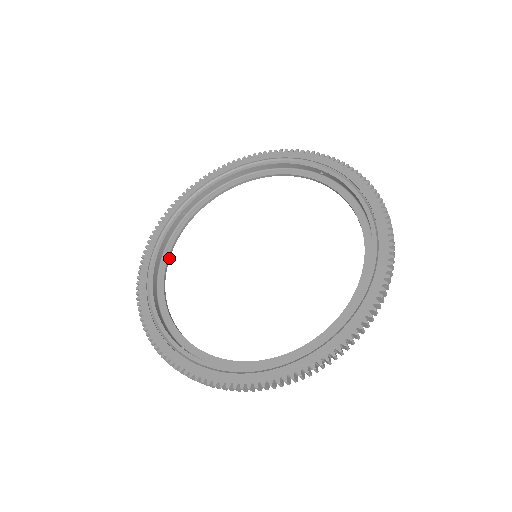
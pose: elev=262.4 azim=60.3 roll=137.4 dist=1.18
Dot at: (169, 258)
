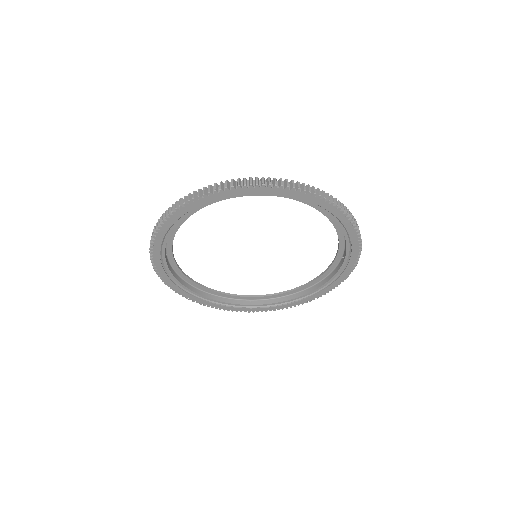
Dot at: (185, 274)
